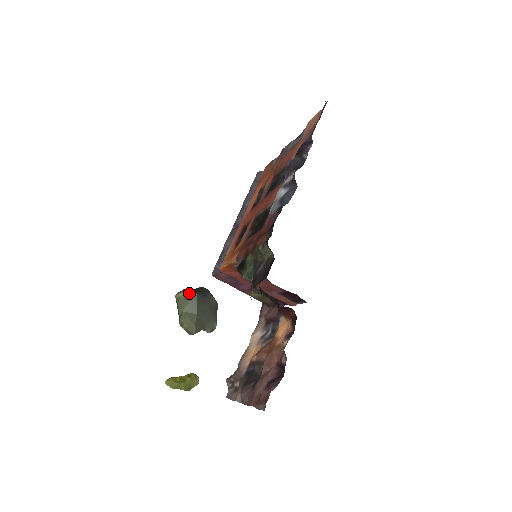
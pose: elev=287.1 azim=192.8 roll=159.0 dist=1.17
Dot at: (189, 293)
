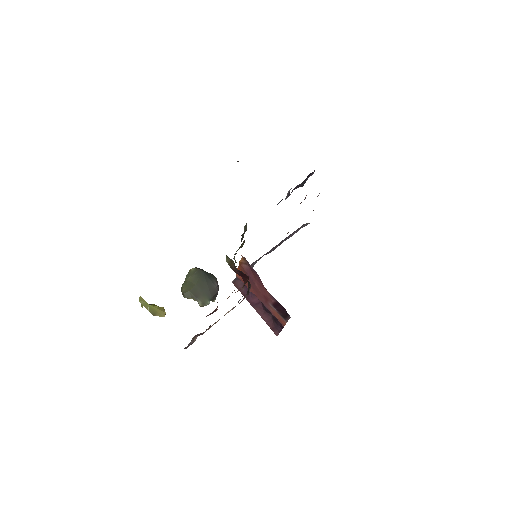
Dot at: (198, 269)
